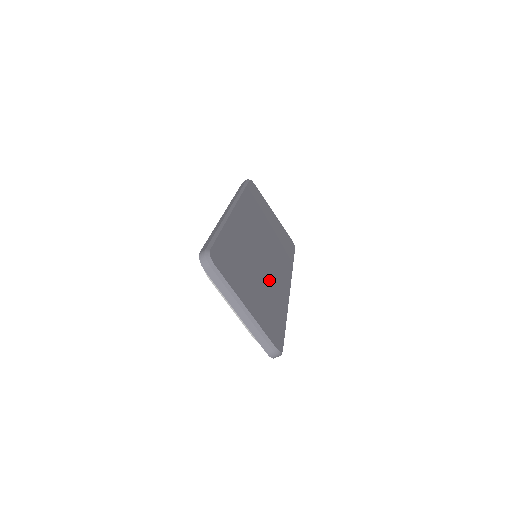
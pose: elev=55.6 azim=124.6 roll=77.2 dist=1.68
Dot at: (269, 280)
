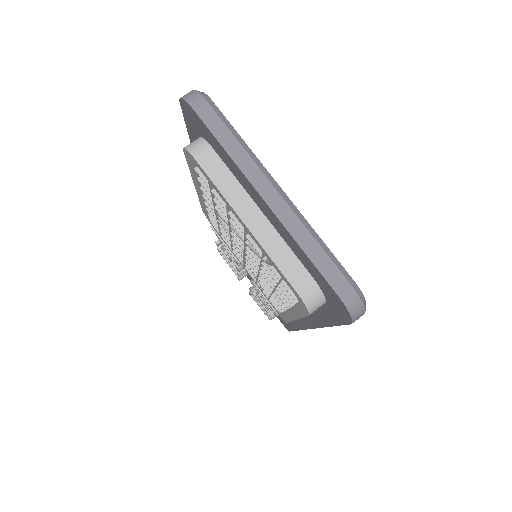
Dot at: occluded
